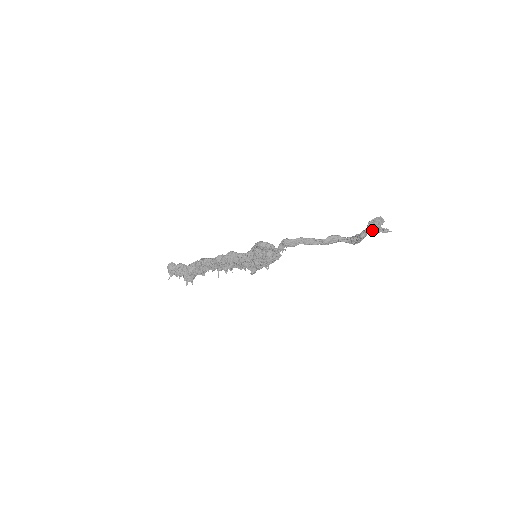
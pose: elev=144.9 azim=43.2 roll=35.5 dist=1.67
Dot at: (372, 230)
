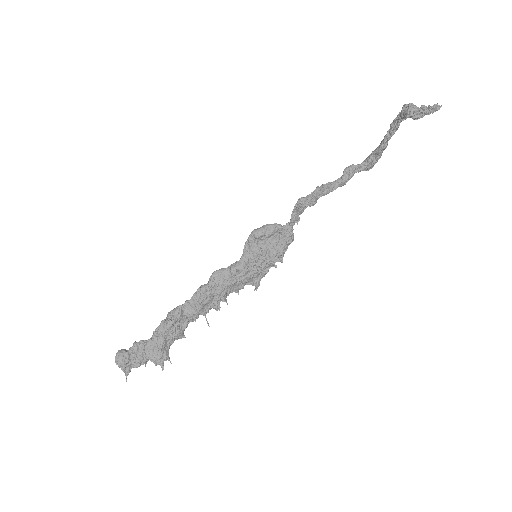
Dot at: (424, 114)
